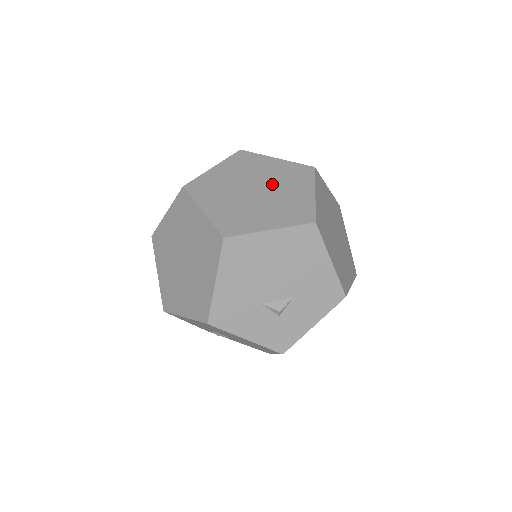
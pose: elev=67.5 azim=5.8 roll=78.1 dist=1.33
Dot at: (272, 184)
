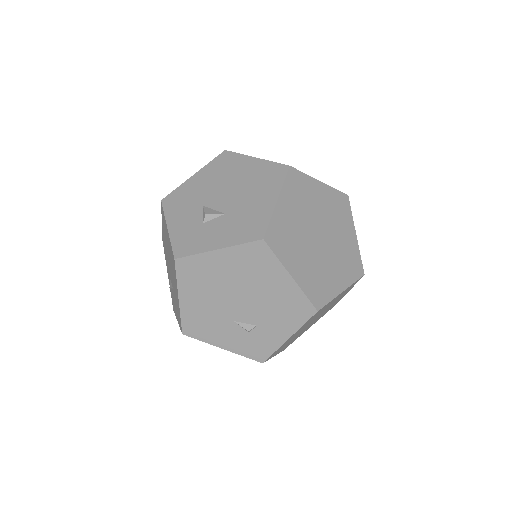
Dot at: occluded
